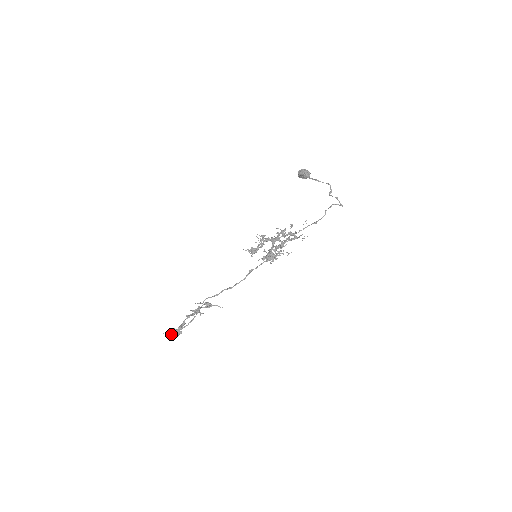
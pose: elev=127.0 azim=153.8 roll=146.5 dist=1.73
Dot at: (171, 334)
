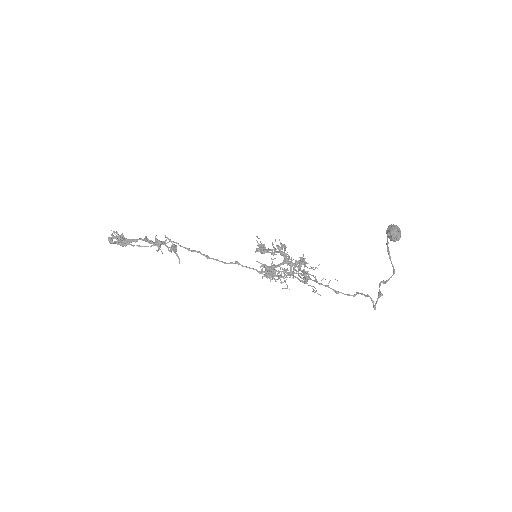
Dot at: occluded
